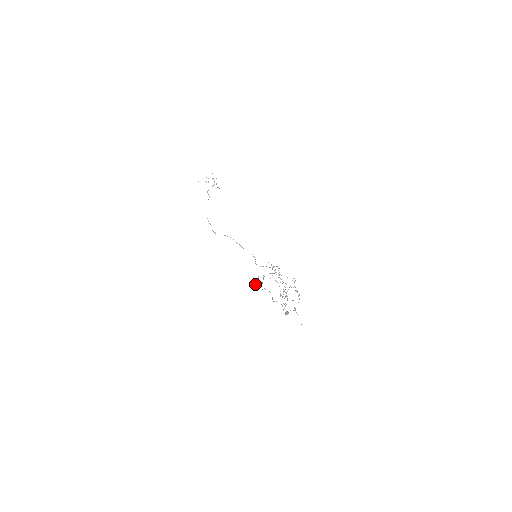
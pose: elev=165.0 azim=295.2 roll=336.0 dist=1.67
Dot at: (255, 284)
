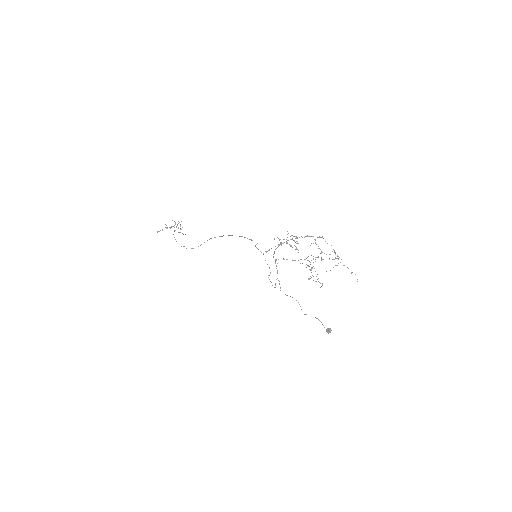
Dot at: occluded
